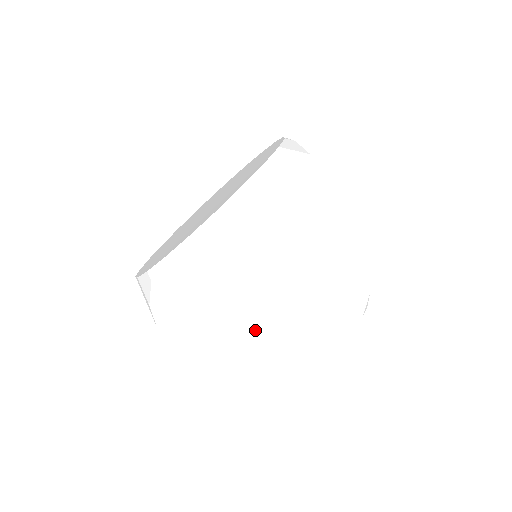
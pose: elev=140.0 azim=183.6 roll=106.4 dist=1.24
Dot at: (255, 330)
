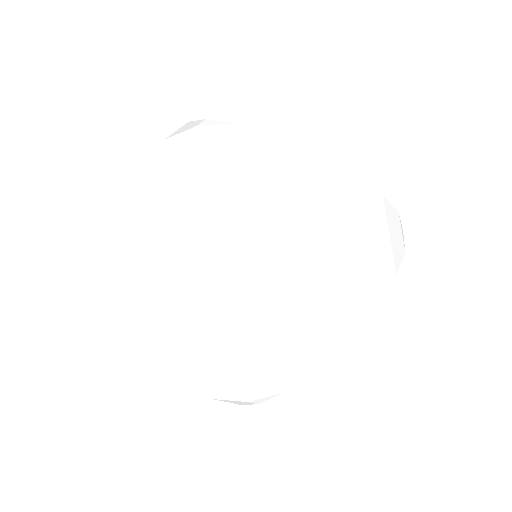
Dot at: occluded
